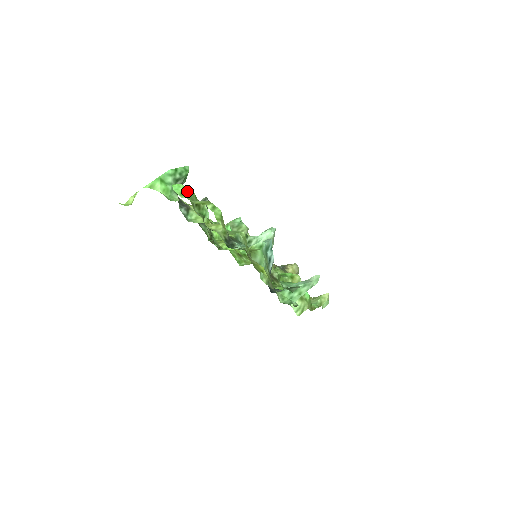
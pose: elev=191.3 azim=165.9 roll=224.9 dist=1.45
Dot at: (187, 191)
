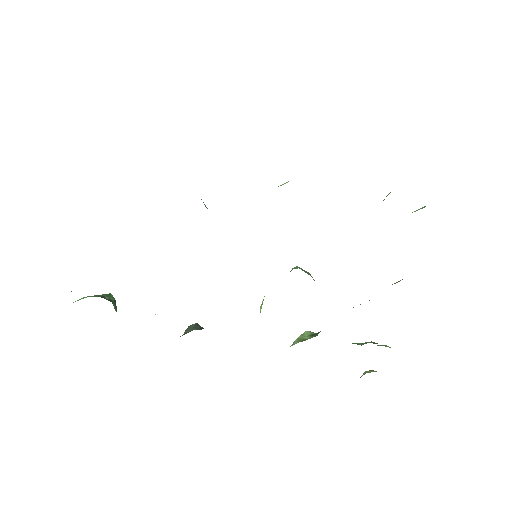
Dot at: occluded
